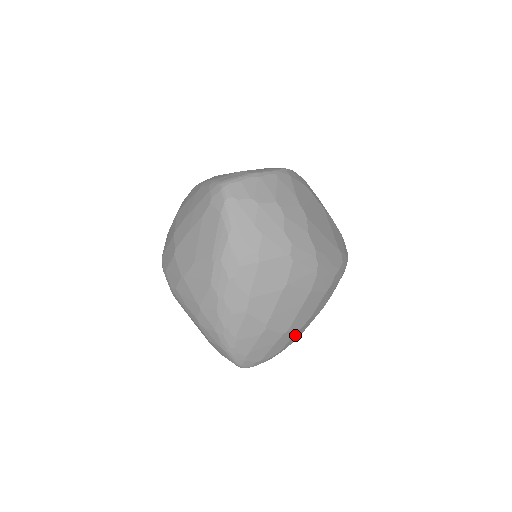
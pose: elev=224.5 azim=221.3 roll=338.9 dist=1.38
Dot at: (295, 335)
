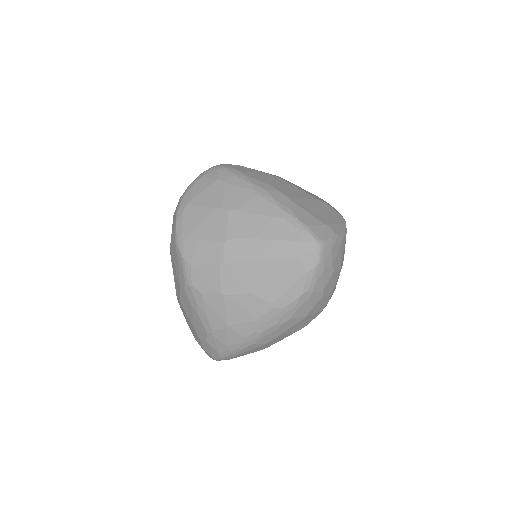
Dot at: occluded
